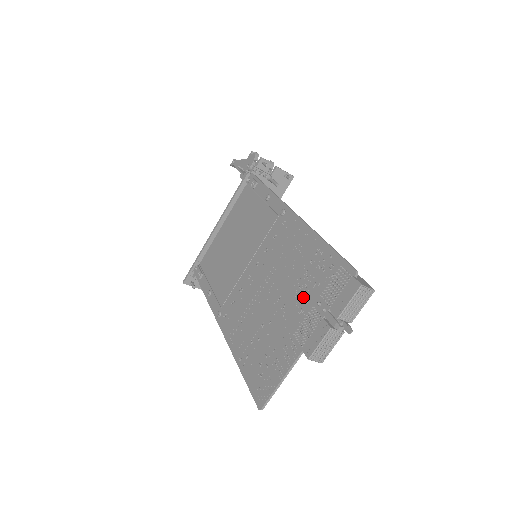
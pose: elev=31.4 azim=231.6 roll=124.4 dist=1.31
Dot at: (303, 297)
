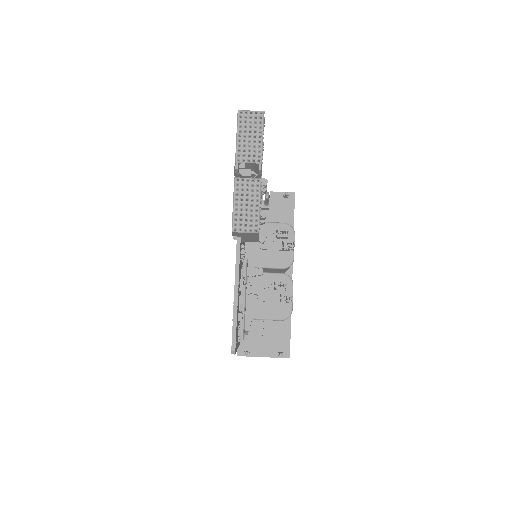
Dot at: occluded
